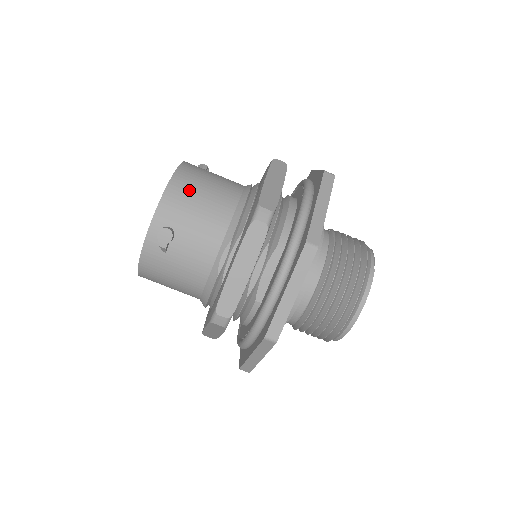
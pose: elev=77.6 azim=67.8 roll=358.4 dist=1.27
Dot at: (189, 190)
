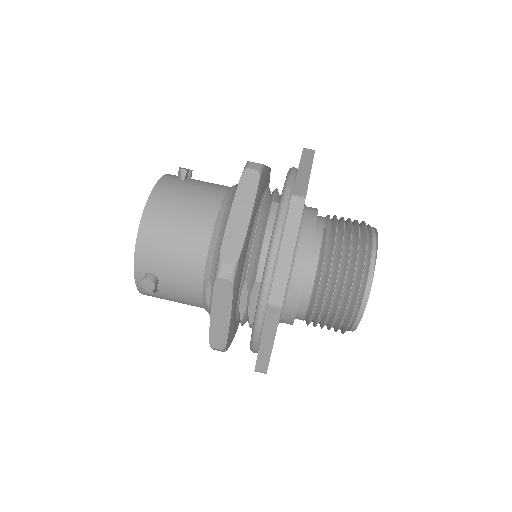
Dot at: (160, 232)
